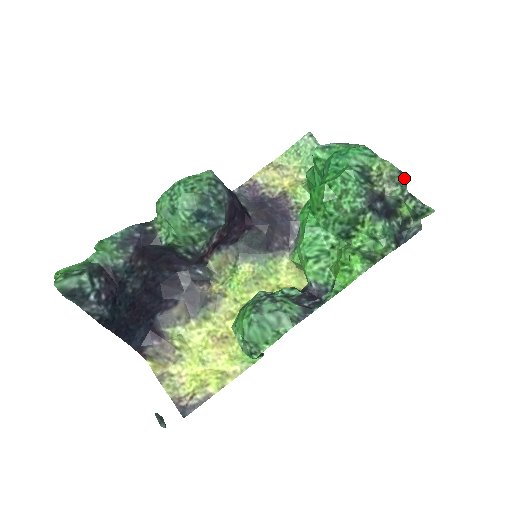
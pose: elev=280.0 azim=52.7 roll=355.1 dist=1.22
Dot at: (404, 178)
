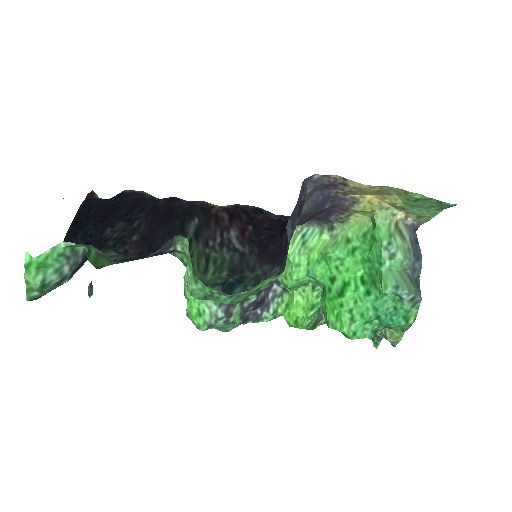
Dot at: occluded
